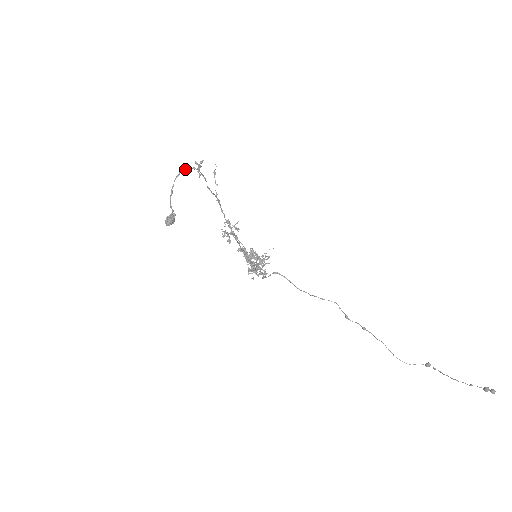
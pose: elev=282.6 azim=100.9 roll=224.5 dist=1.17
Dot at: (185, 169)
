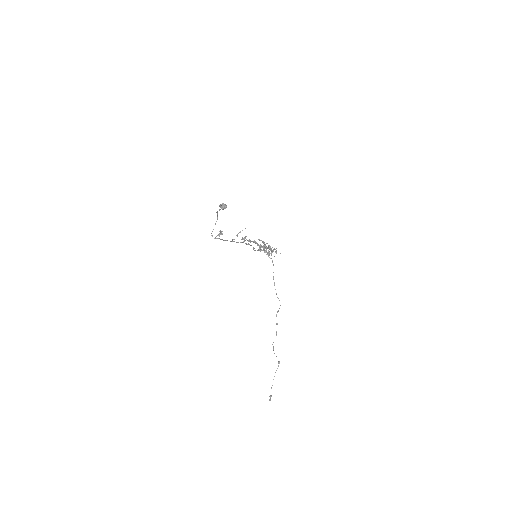
Dot at: occluded
